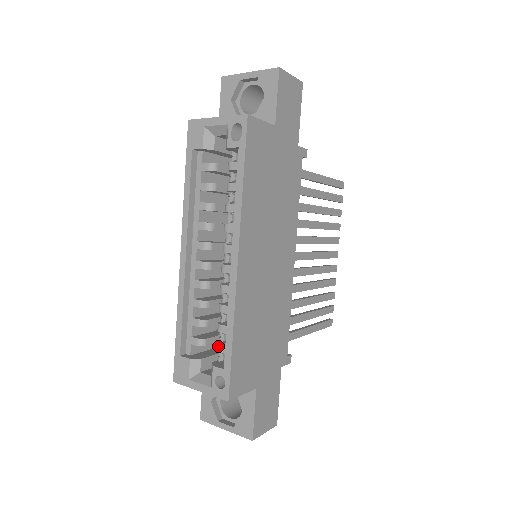
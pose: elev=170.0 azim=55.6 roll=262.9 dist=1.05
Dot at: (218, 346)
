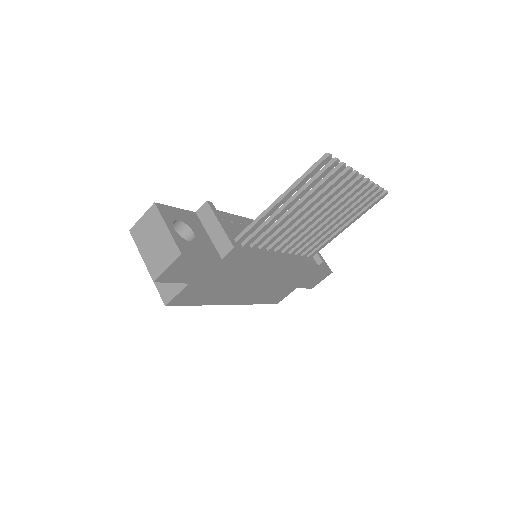
Dot at: occluded
